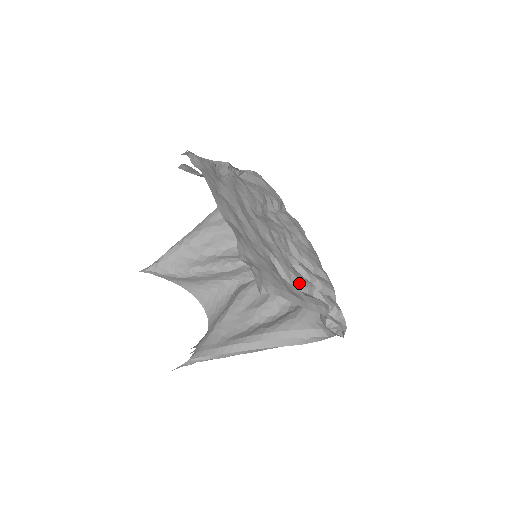
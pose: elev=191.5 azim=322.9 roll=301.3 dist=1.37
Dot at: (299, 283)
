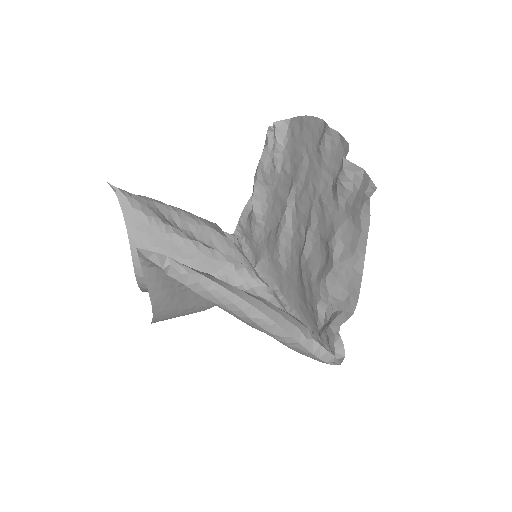
Dot at: occluded
